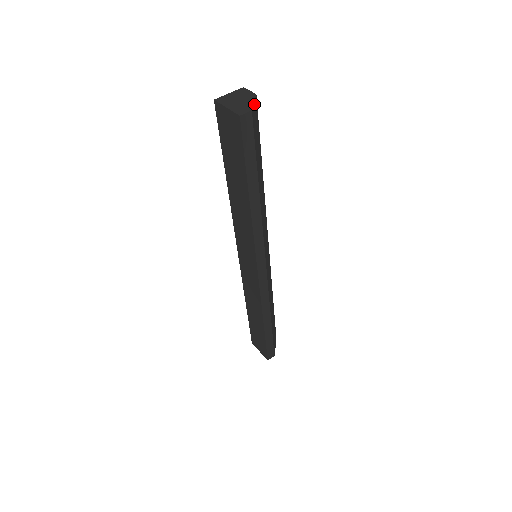
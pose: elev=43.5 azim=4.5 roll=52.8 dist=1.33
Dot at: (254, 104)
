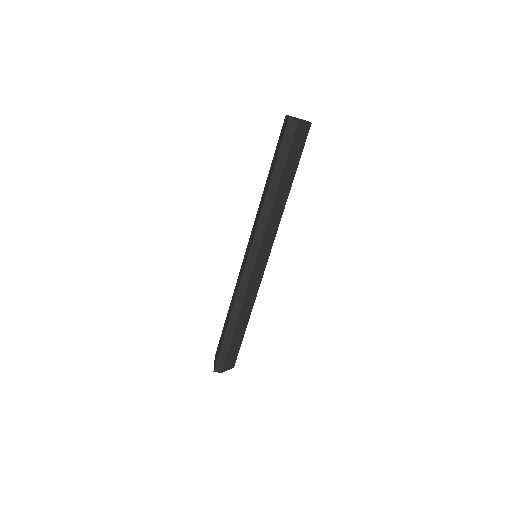
Dot at: (305, 124)
